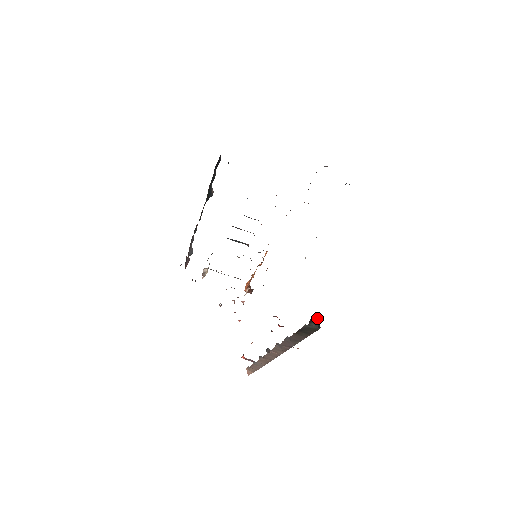
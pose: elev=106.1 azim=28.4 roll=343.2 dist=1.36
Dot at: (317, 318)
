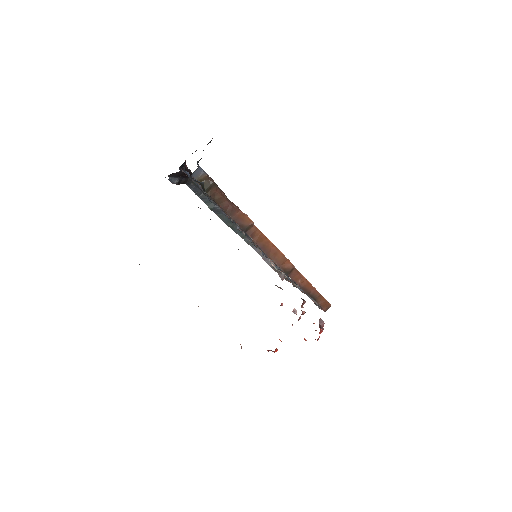
Dot at: occluded
